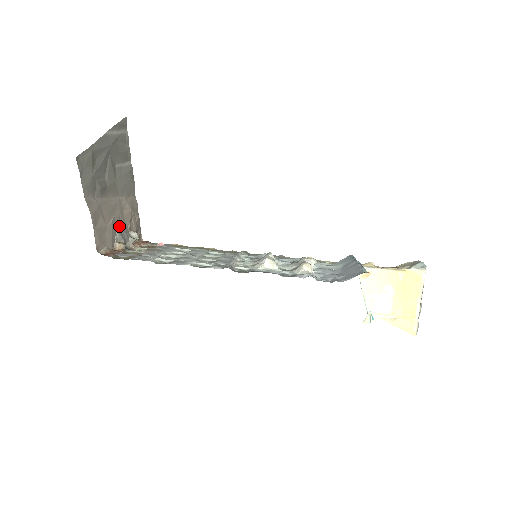
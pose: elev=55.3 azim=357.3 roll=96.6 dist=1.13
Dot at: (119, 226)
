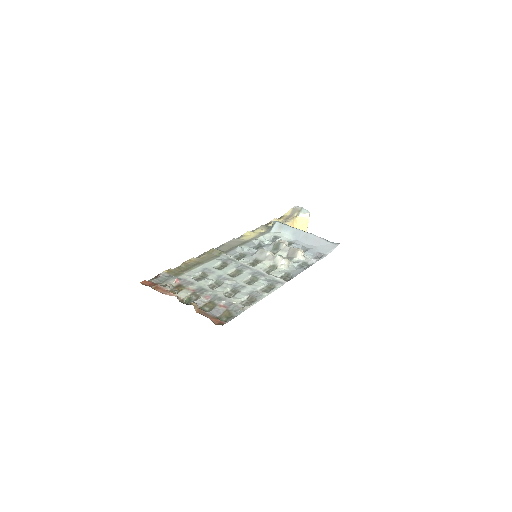
Dot at: occluded
